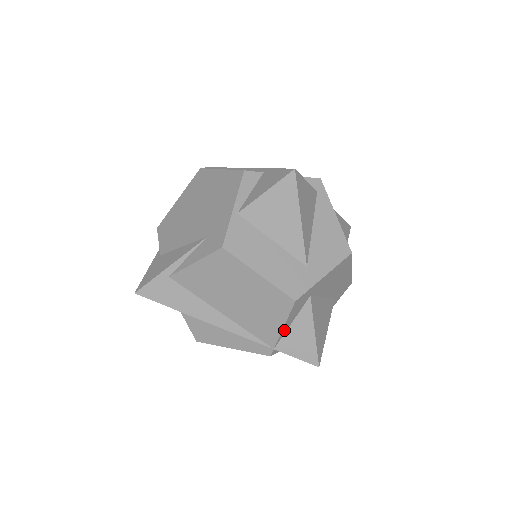
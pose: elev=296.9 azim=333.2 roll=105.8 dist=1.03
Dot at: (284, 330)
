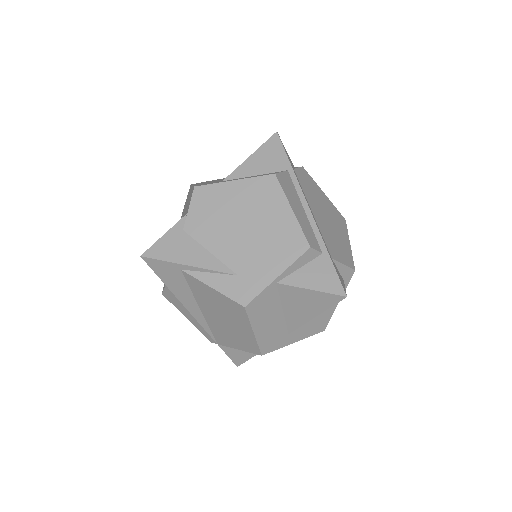
Dot at: occluded
